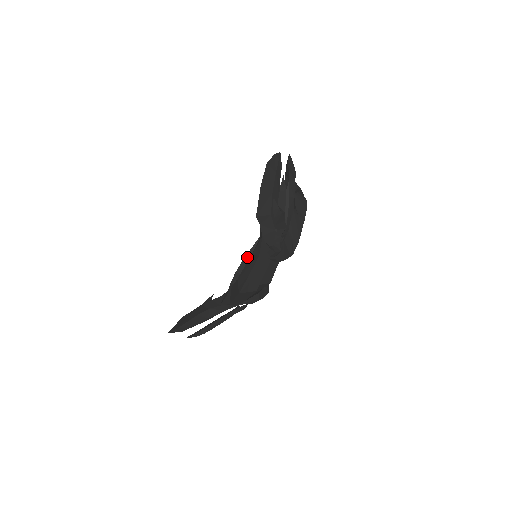
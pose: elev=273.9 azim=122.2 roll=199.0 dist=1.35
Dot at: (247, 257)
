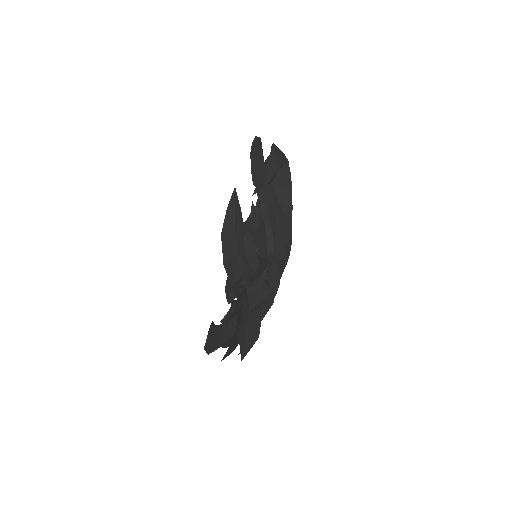
Dot at: occluded
